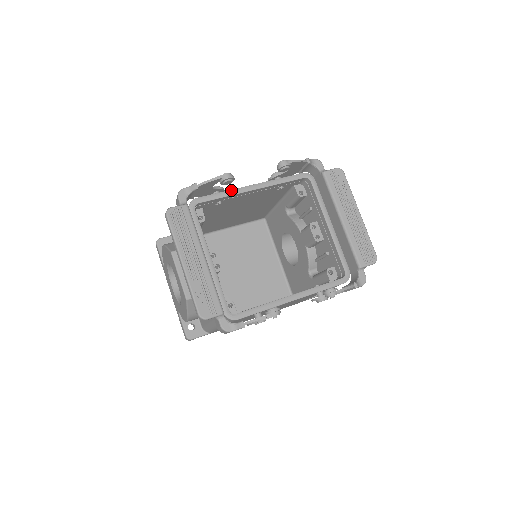
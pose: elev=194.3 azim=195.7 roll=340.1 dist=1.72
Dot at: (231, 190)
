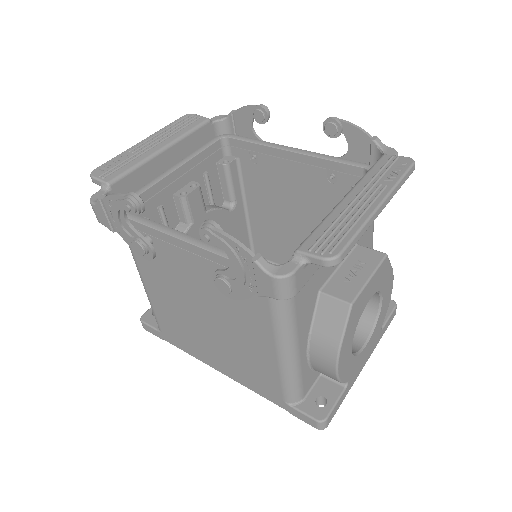
Dot at: (268, 142)
